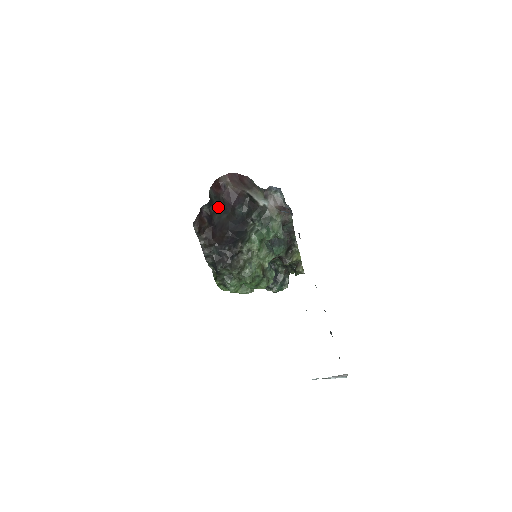
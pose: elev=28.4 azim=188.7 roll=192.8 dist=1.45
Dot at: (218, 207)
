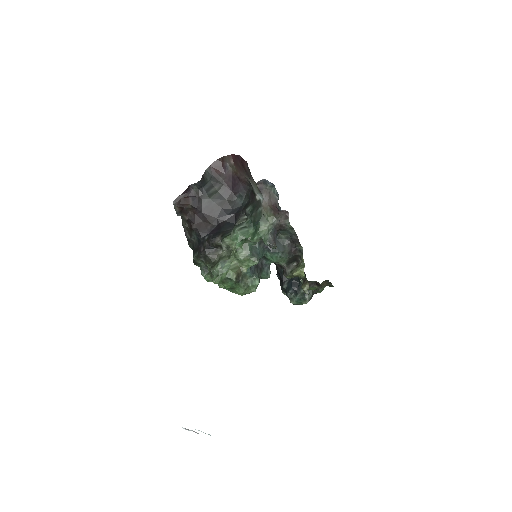
Dot at: (212, 190)
